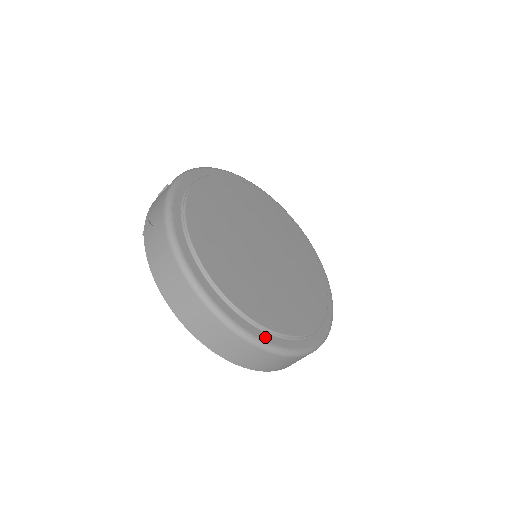
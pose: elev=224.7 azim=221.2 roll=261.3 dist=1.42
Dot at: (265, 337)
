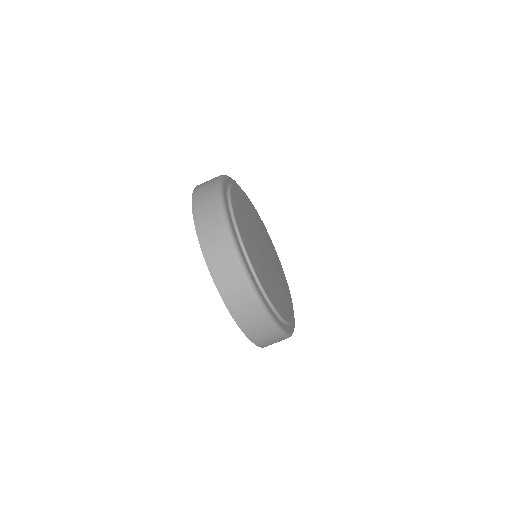
Dot at: (238, 243)
